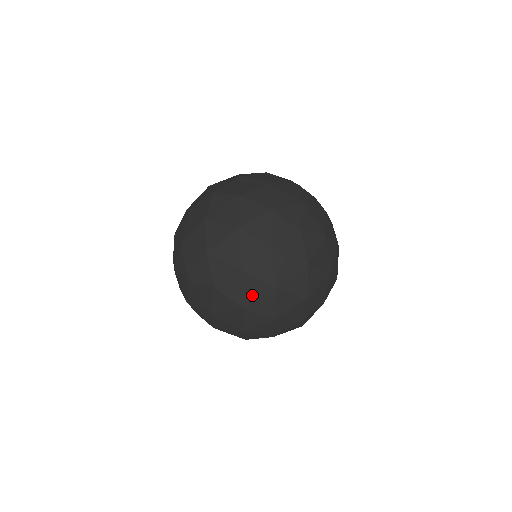
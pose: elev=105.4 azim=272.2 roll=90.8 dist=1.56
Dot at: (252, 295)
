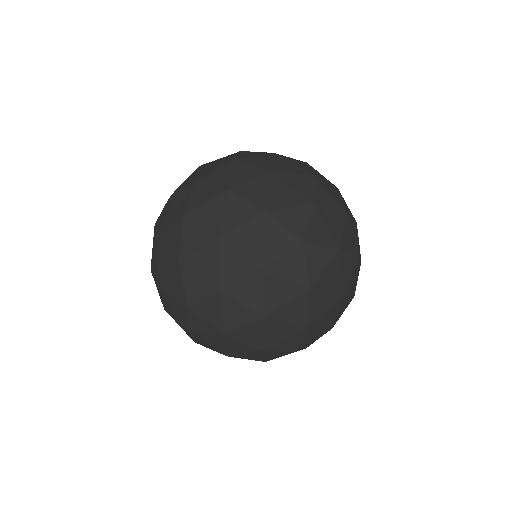
Dot at: (234, 321)
